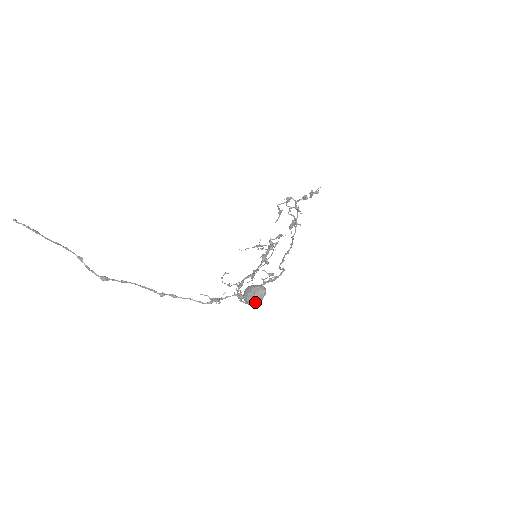
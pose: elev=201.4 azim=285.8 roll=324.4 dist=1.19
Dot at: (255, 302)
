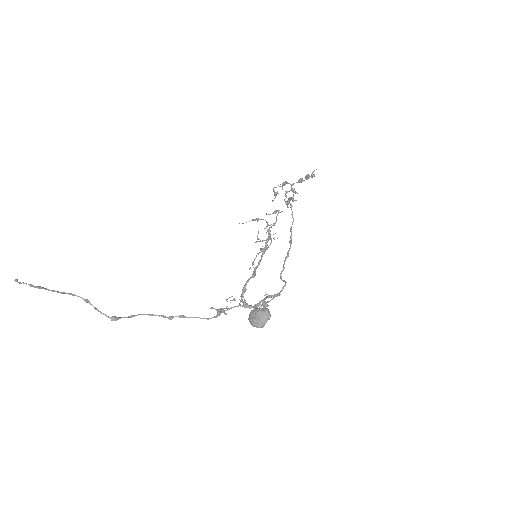
Dot at: (261, 327)
